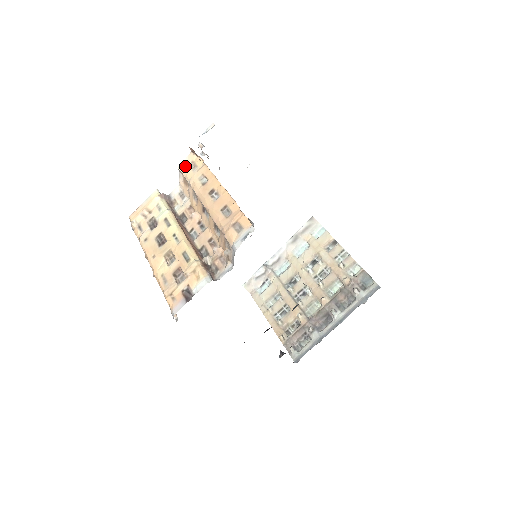
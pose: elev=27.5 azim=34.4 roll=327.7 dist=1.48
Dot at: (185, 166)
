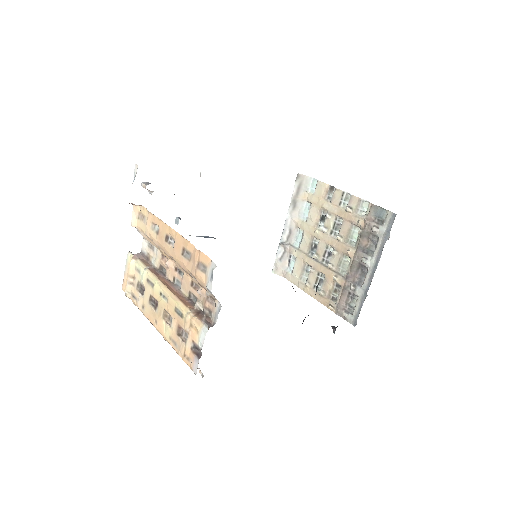
Dot at: (136, 220)
